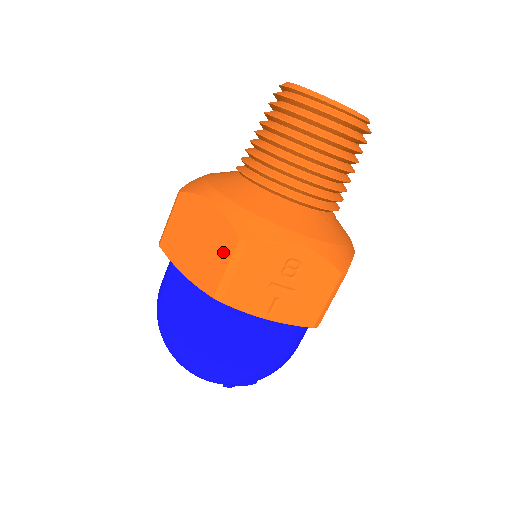
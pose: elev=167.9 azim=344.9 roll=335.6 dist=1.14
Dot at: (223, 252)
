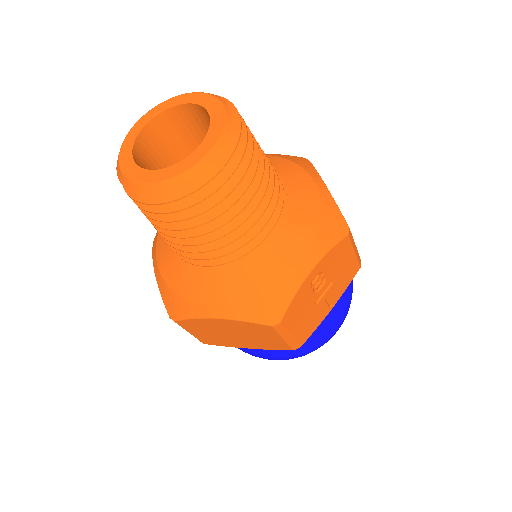
Dot at: (267, 335)
